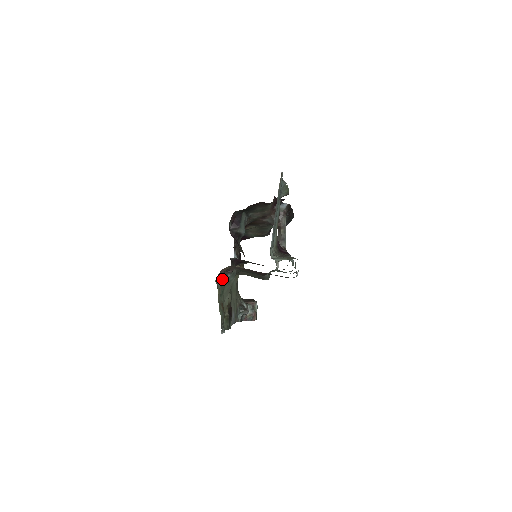
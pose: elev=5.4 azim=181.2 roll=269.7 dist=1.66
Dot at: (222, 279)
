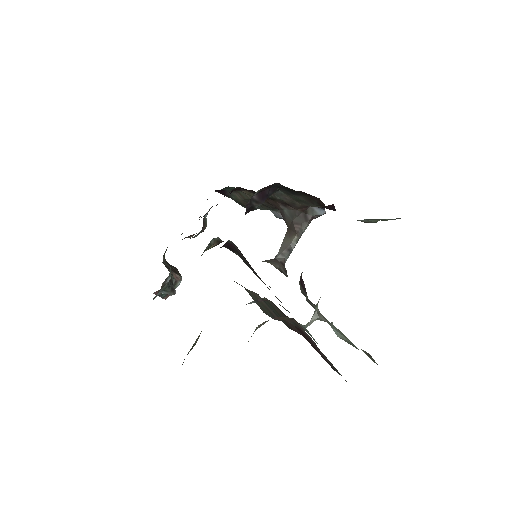
Dot at: occluded
